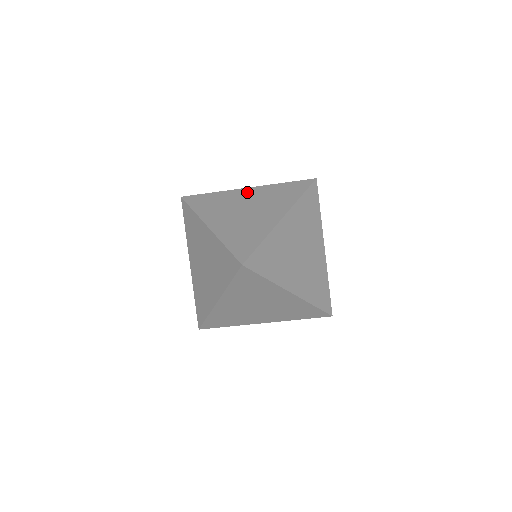
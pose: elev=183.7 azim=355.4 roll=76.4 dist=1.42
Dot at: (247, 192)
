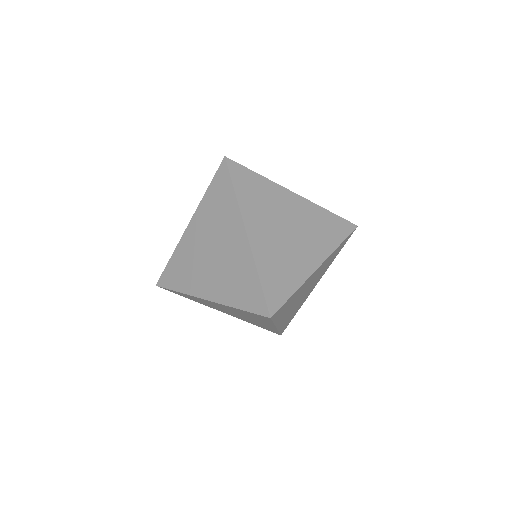
Dot at: (193, 231)
